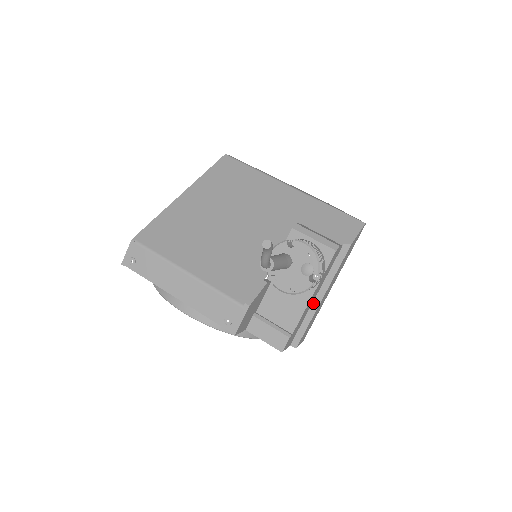
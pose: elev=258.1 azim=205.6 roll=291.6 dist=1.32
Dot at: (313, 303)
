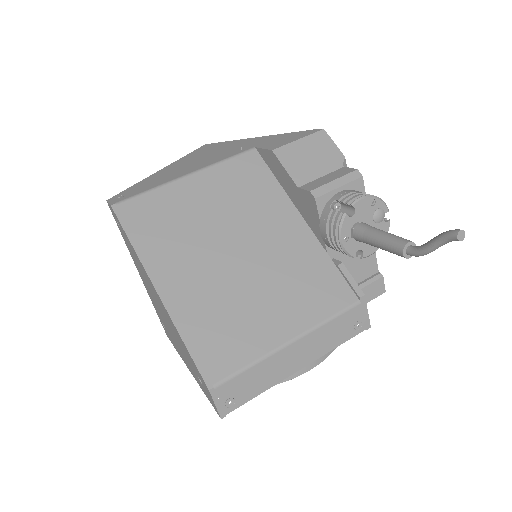
Dot at: occluded
